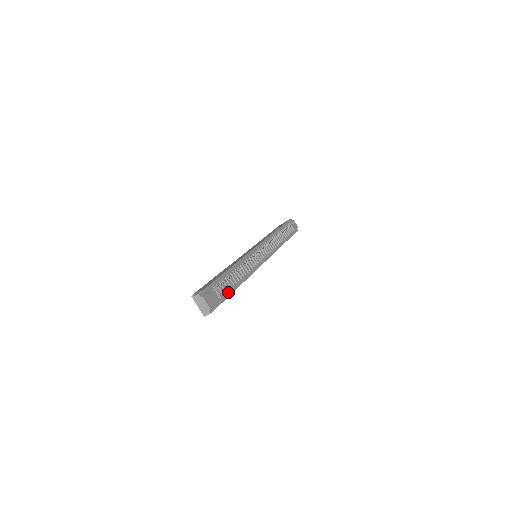
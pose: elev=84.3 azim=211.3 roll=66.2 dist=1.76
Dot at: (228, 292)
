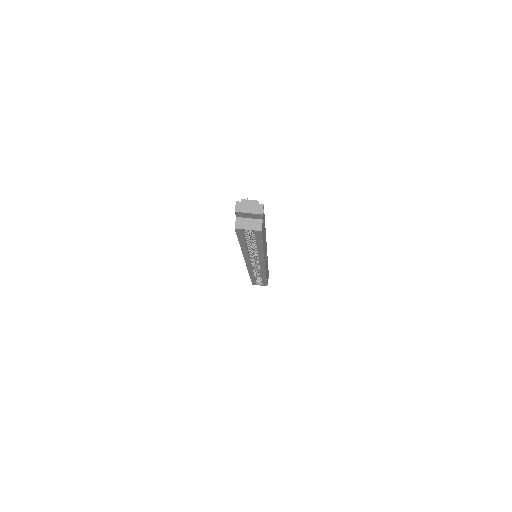
Dot at: occluded
